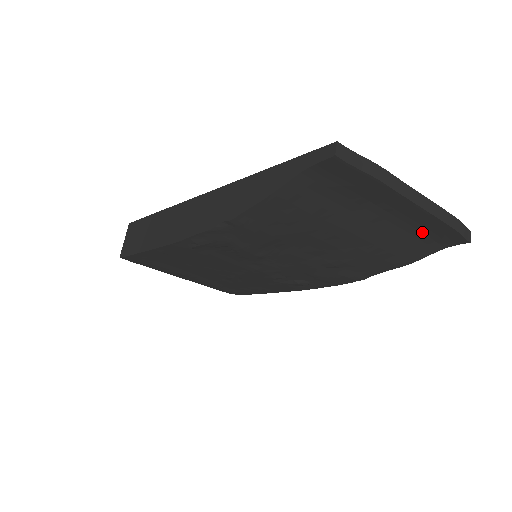
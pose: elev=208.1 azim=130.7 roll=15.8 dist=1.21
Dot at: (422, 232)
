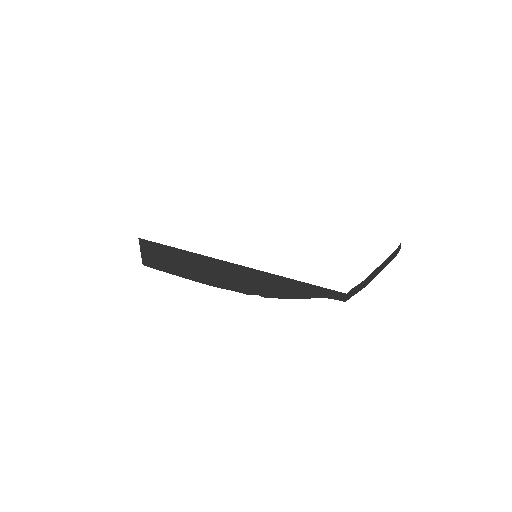
Dot at: occluded
